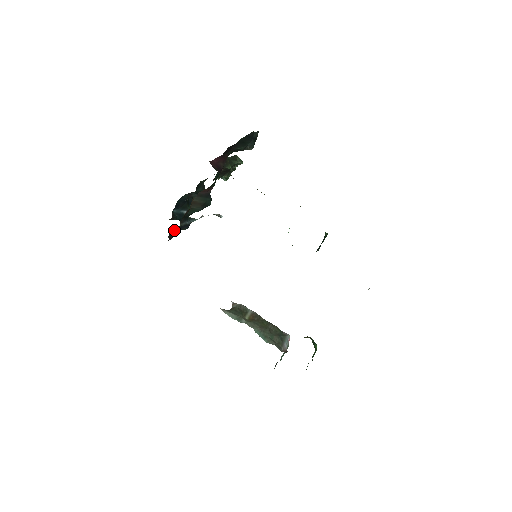
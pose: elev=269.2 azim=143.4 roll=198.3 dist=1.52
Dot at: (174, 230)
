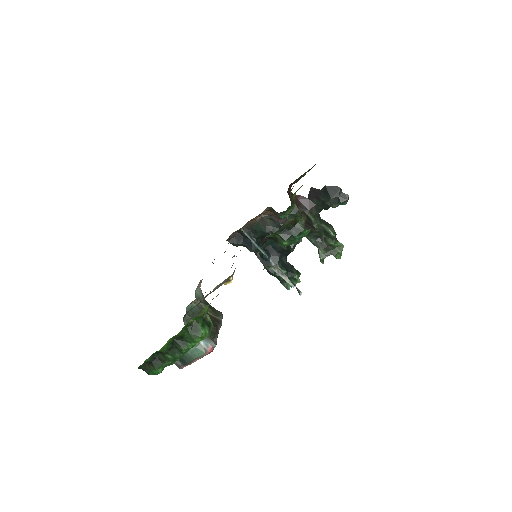
Dot at: (239, 238)
